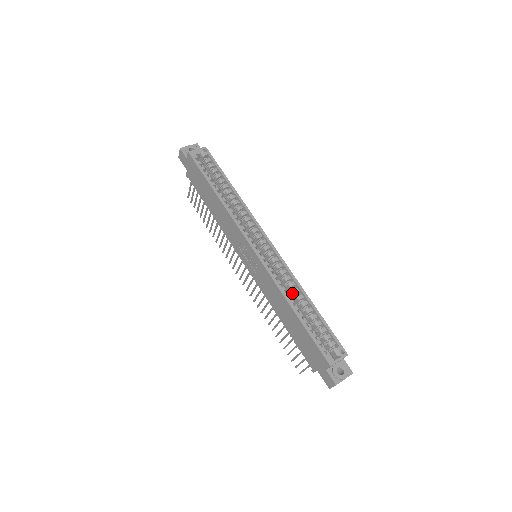
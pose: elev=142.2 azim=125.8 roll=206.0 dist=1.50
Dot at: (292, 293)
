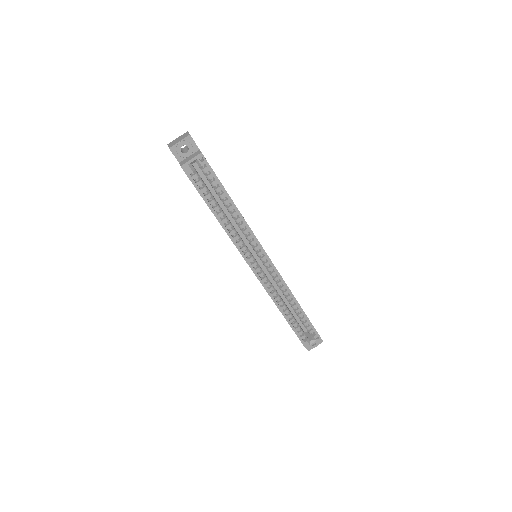
Dot at: (285, 297)
